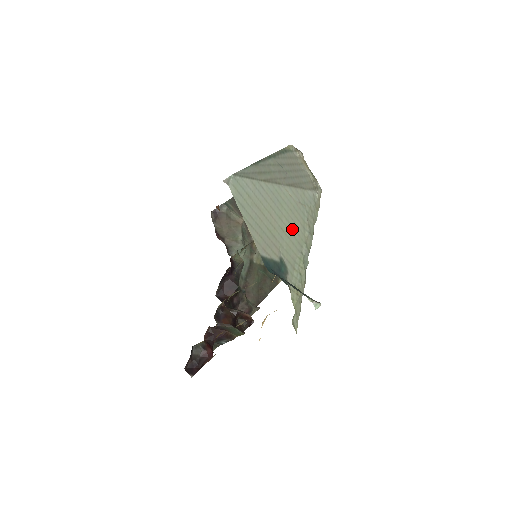
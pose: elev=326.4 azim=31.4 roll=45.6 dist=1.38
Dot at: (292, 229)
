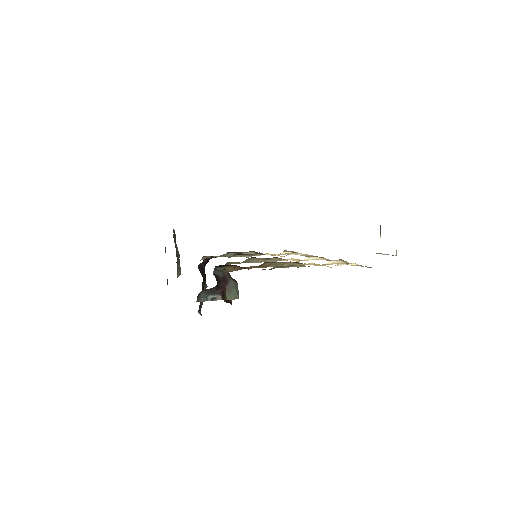
Dot at: occluded
